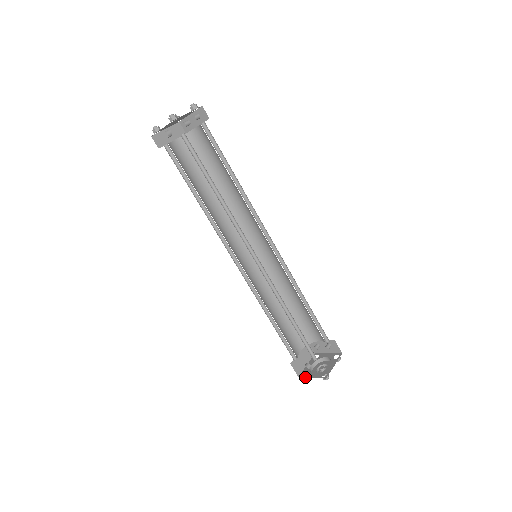
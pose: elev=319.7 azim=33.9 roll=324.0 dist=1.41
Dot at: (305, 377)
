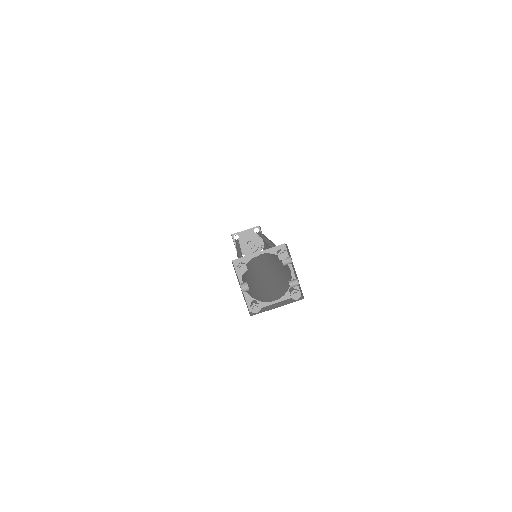
Dot at: occluded
